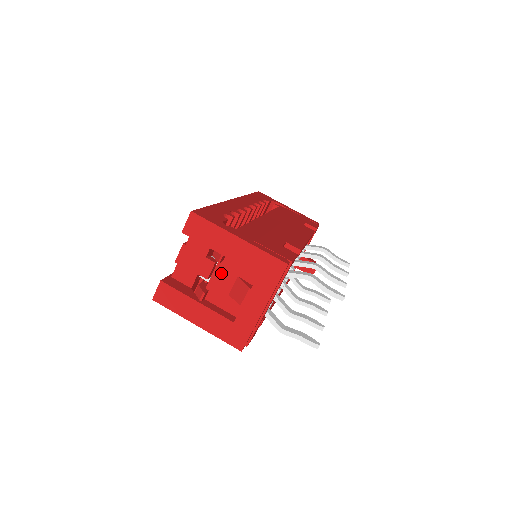
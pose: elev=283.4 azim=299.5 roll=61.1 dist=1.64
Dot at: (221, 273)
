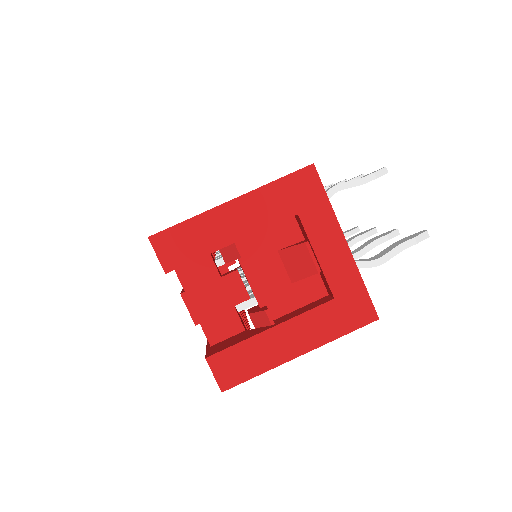
Dot at: (257, 270)
